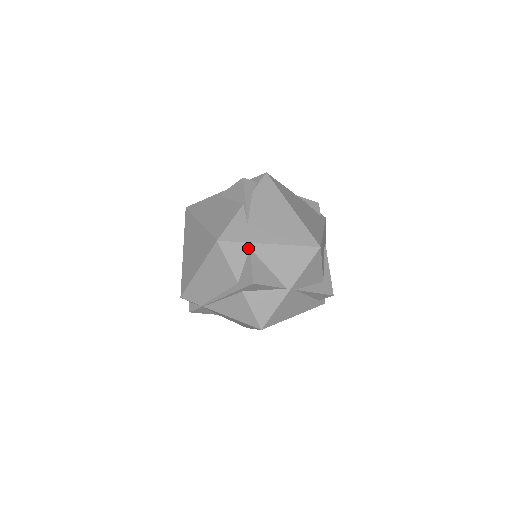
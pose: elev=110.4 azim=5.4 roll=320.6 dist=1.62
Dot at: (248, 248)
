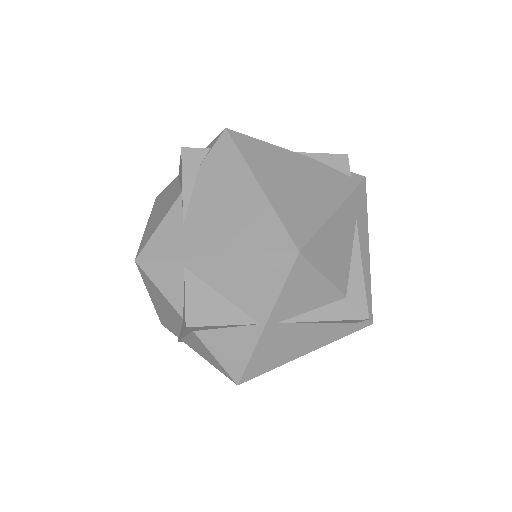
Dot at: (181, 266)
